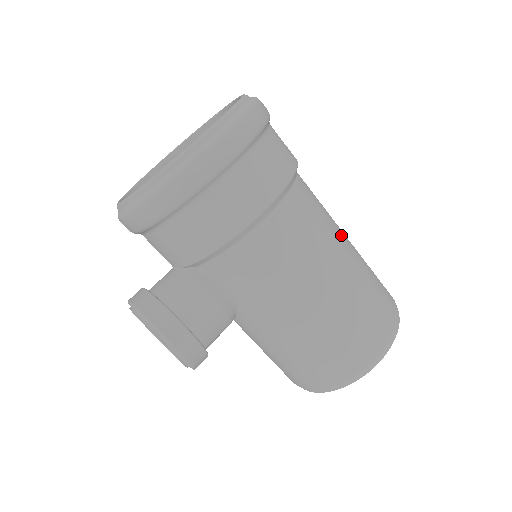
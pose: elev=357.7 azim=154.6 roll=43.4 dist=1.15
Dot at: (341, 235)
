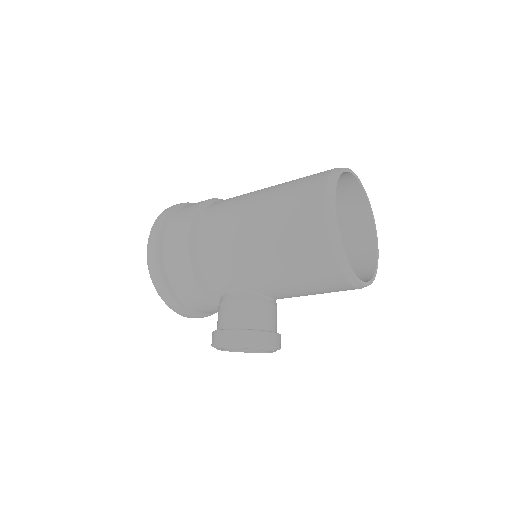
Dot at: (254, 194)
